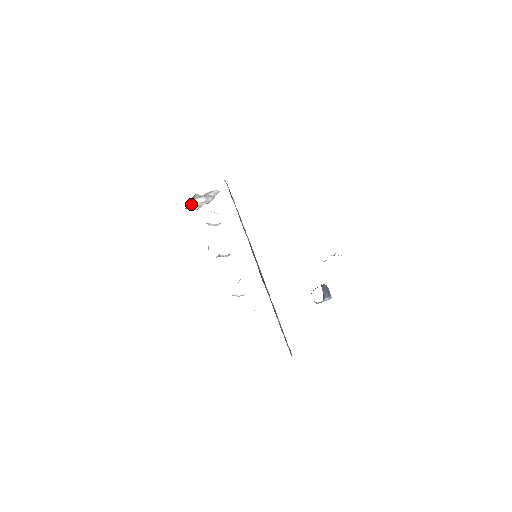
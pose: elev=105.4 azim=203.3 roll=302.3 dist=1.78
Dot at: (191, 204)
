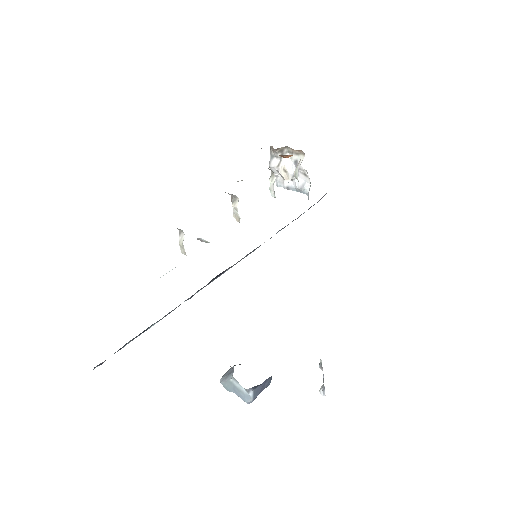
Dot at: (281, 153)
